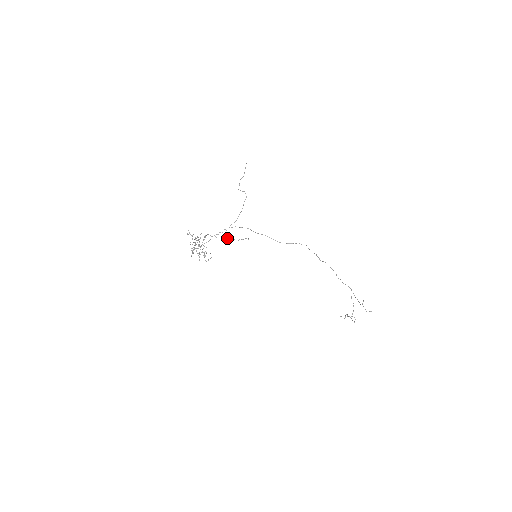
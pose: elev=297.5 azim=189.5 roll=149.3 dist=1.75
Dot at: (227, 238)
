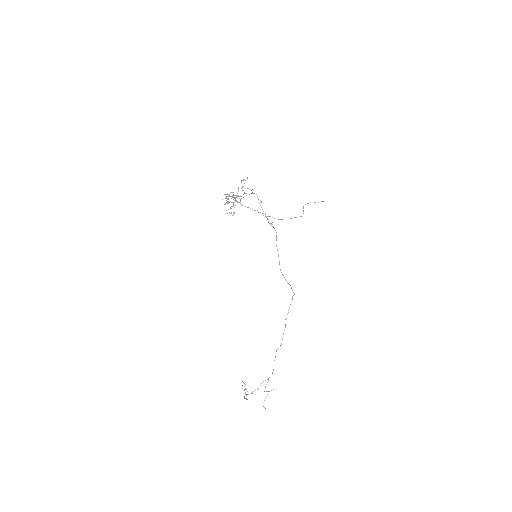
Dot at: occluded
